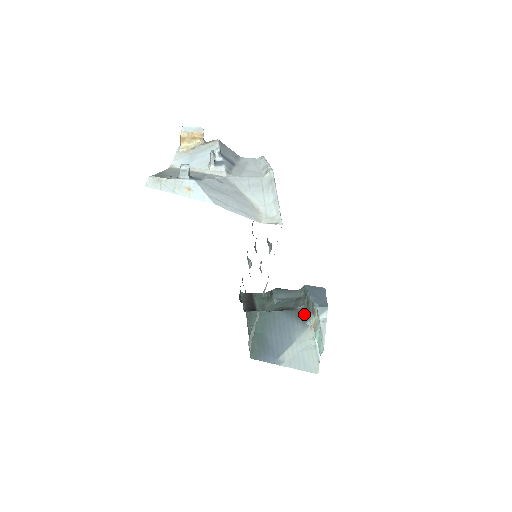
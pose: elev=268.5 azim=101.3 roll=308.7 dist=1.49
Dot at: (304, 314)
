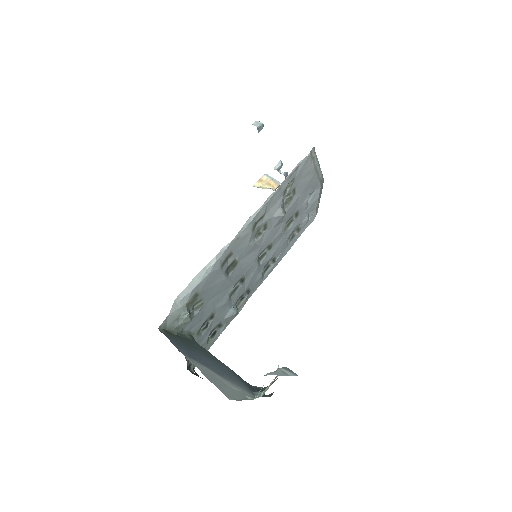
Dot at: (258, 390)
